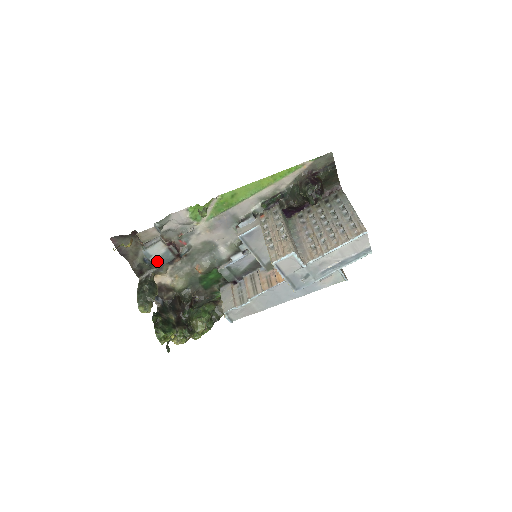
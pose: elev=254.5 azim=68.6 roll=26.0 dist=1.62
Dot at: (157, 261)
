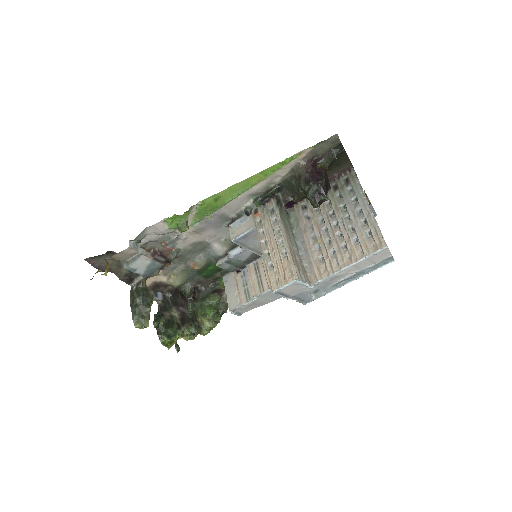
Dot at: (144, 272)
